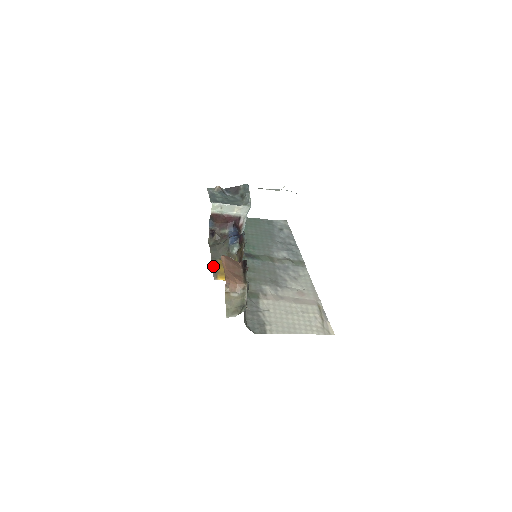
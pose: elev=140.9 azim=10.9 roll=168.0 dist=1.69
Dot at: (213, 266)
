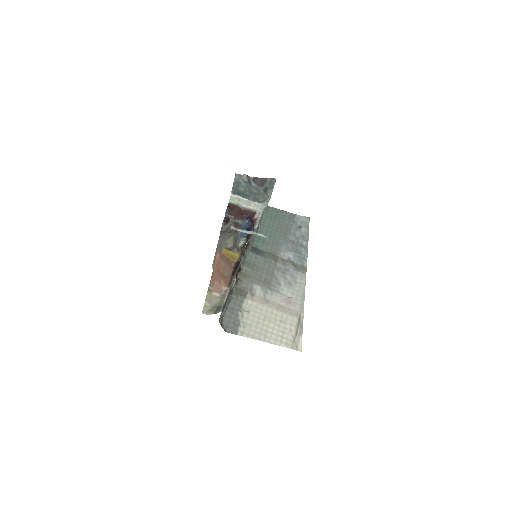
Dot at: (216, 254)
